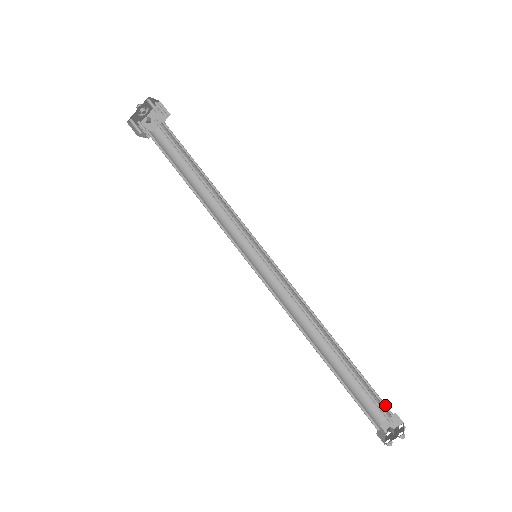
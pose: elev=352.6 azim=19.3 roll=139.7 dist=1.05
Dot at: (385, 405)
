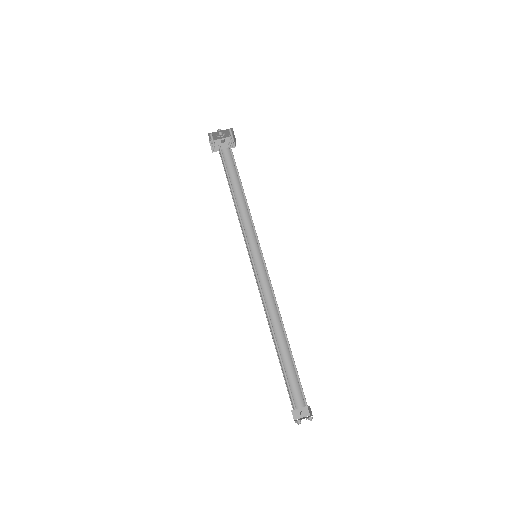
Dot at: (302, 397)
